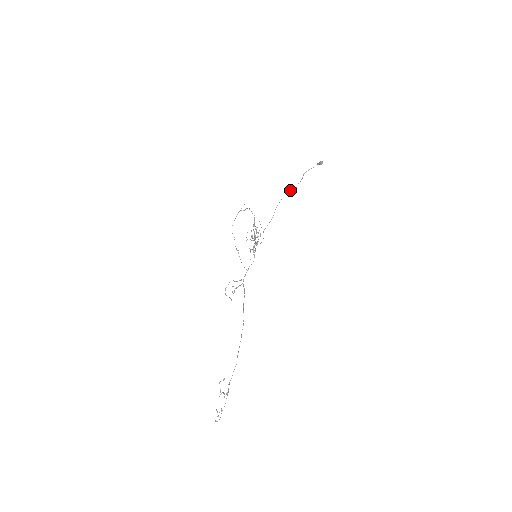
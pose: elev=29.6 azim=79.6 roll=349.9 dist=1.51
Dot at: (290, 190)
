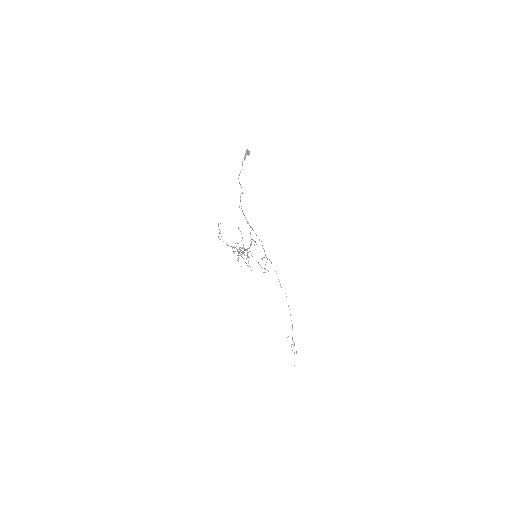
Dot at: (240, 196)
